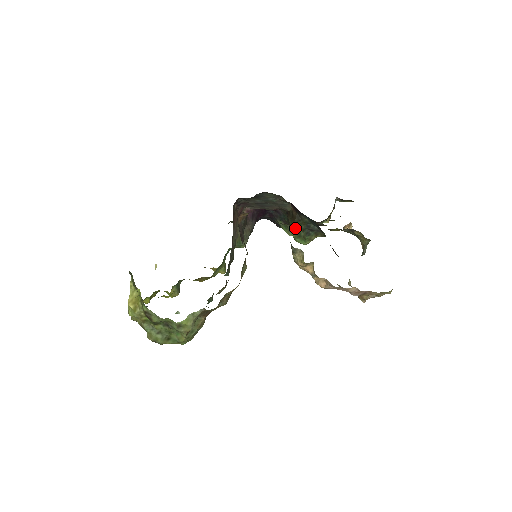
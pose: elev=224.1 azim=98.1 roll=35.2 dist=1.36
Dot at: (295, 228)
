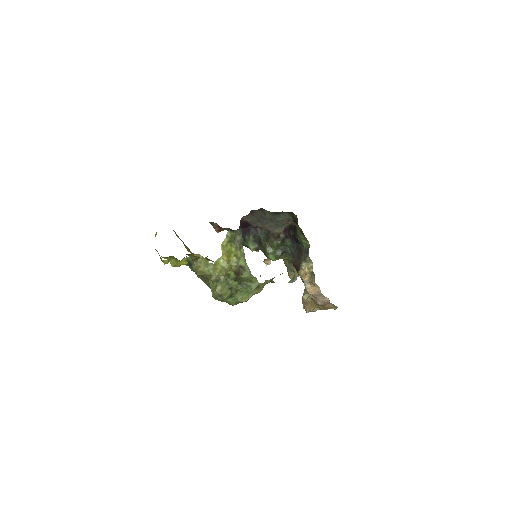
Dot at: (276, 246)
